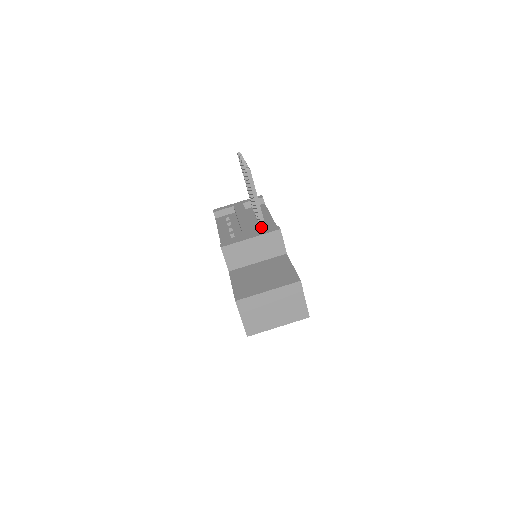
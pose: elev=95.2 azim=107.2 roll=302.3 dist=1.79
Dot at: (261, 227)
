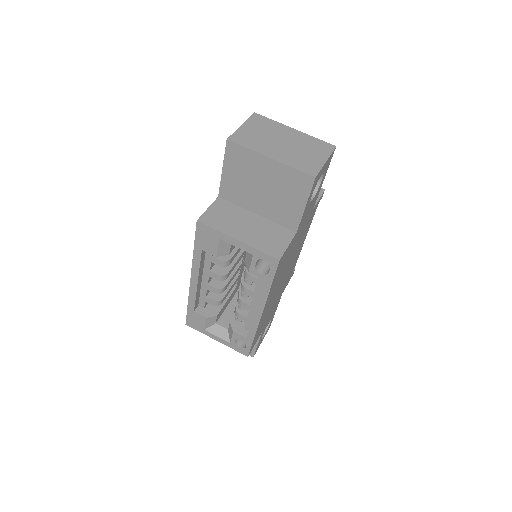
Dot at: occluded
